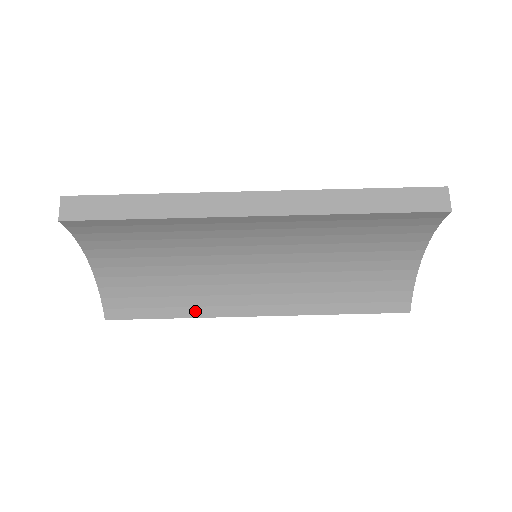
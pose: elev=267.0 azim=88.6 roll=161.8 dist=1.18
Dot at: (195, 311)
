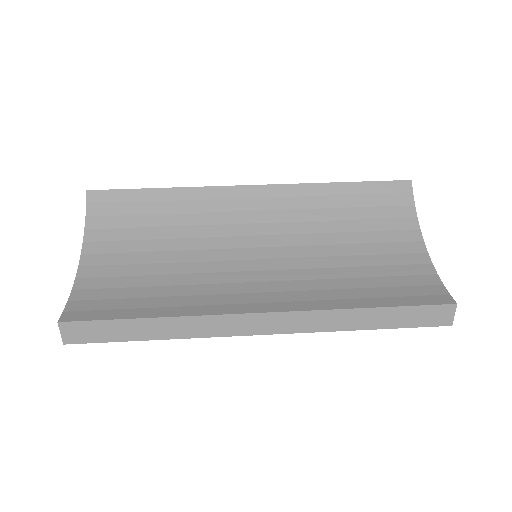
Dot at: (181, 310)
